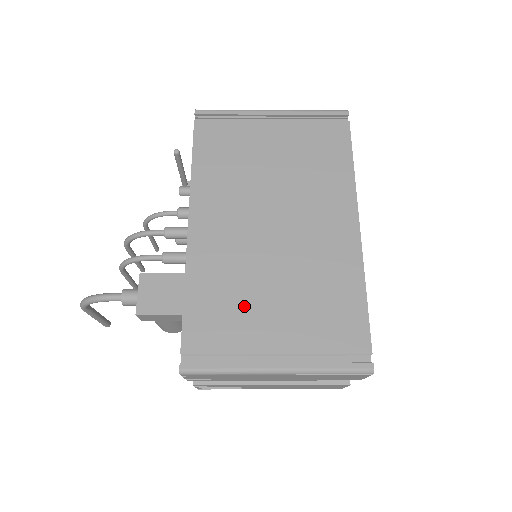
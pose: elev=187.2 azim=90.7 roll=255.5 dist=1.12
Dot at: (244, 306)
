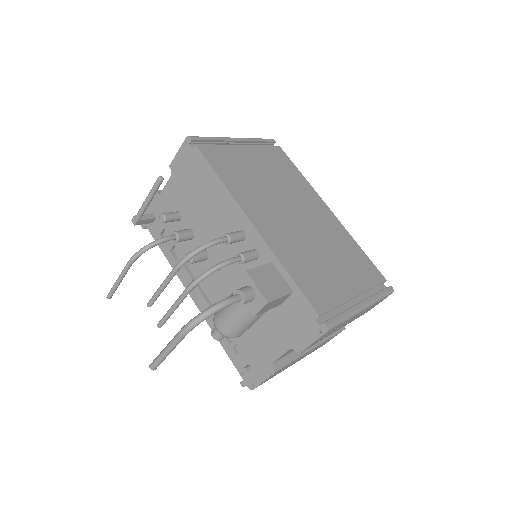
Dot at: (323, 272)
